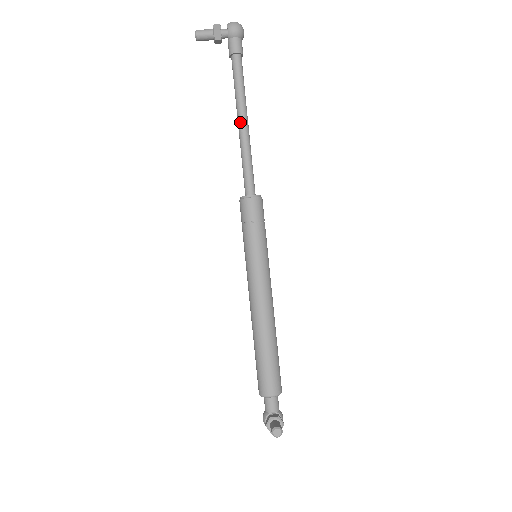
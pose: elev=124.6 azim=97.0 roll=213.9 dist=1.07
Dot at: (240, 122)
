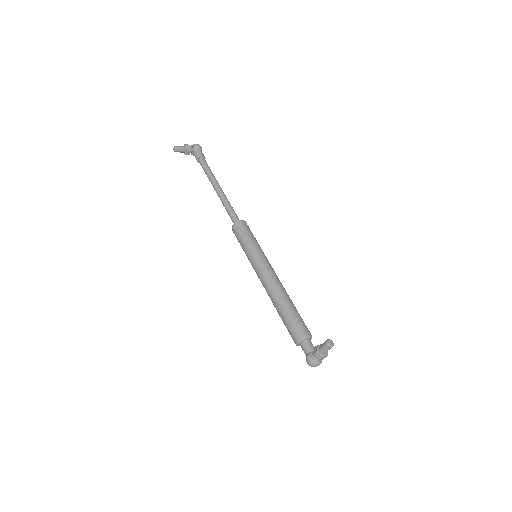
Dot at: (217, 187)
